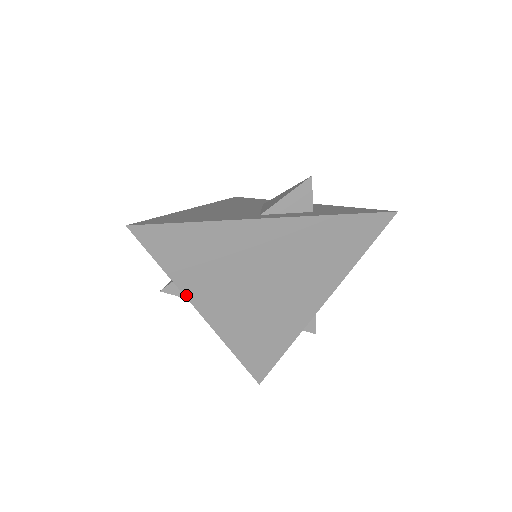
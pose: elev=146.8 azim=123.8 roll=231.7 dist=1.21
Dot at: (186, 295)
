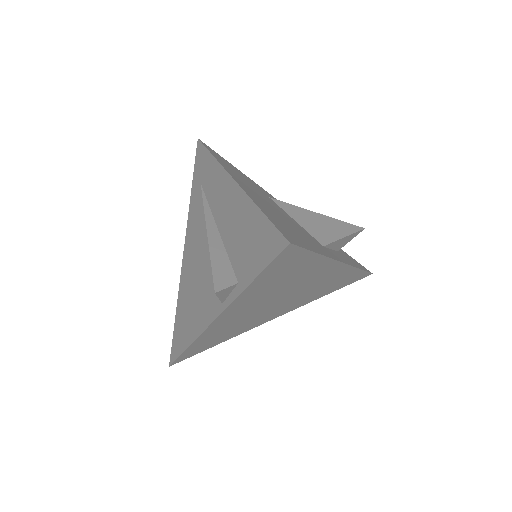
Dot at: (232, 303)
